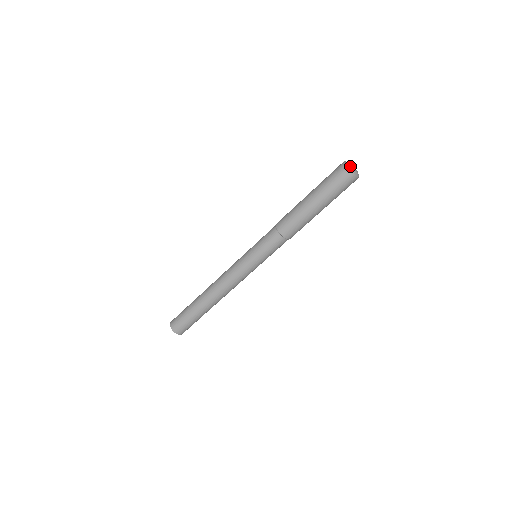
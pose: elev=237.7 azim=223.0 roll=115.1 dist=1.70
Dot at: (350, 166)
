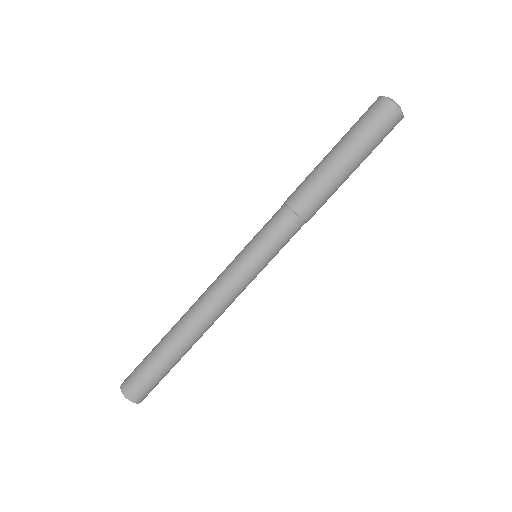
Dot at: (394, 101)
